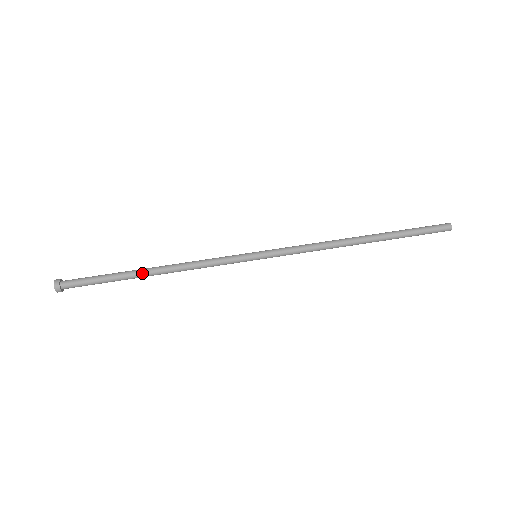
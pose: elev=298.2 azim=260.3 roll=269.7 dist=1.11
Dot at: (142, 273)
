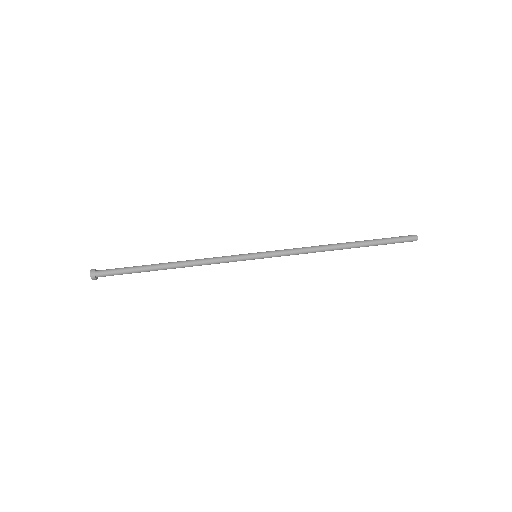
Dot at: (162, 264)
